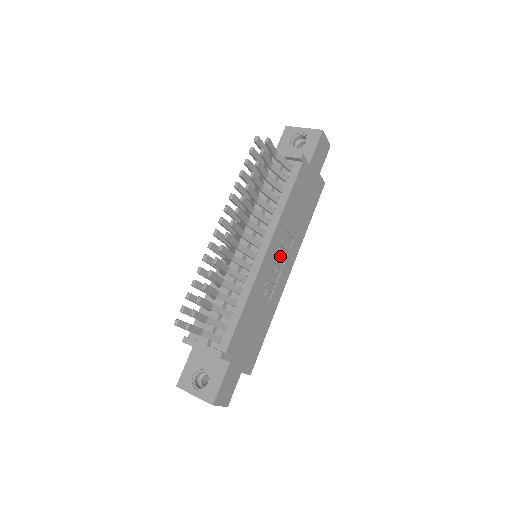
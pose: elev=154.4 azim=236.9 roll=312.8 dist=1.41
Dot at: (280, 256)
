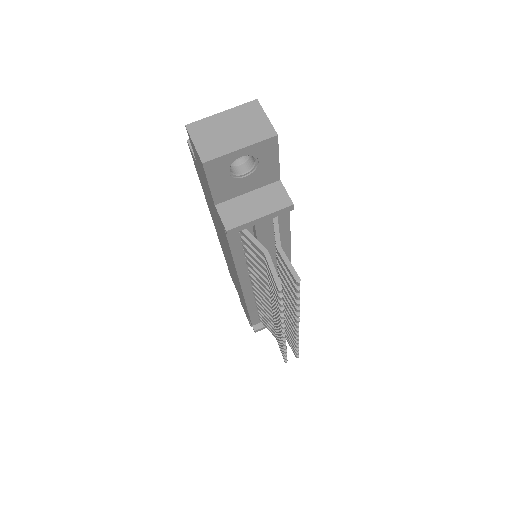
Dot at: occluded
